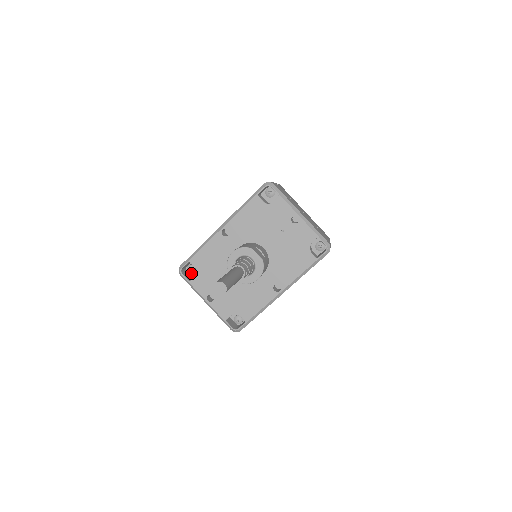
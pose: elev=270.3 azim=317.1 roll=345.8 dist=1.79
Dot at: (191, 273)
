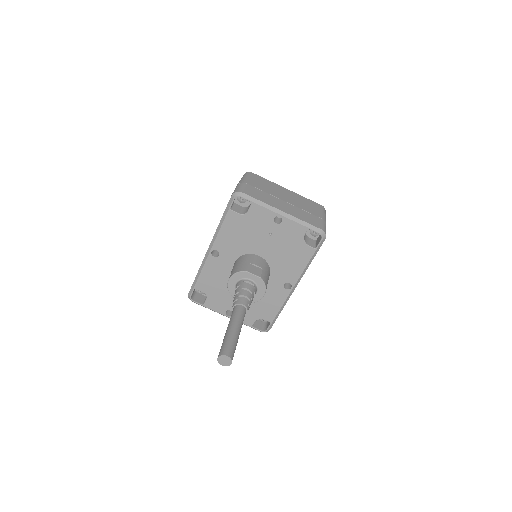
Dot at: (202, 294)
